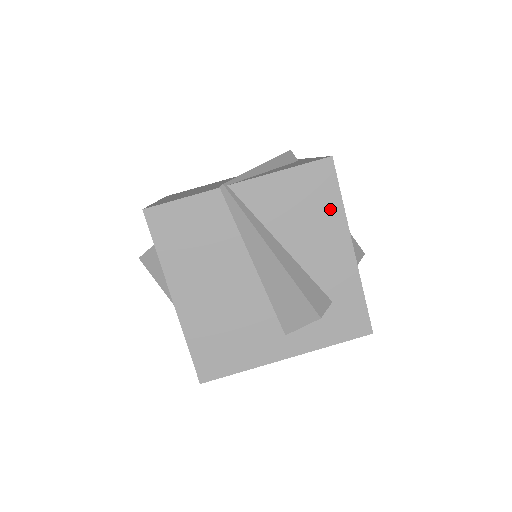
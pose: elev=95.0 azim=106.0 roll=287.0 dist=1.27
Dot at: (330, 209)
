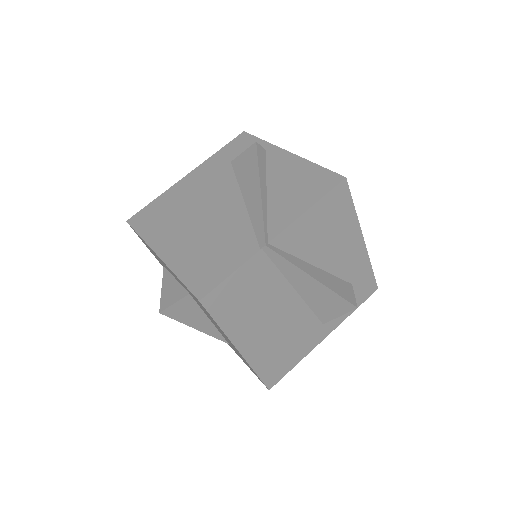
Dot at: (347, 220)
